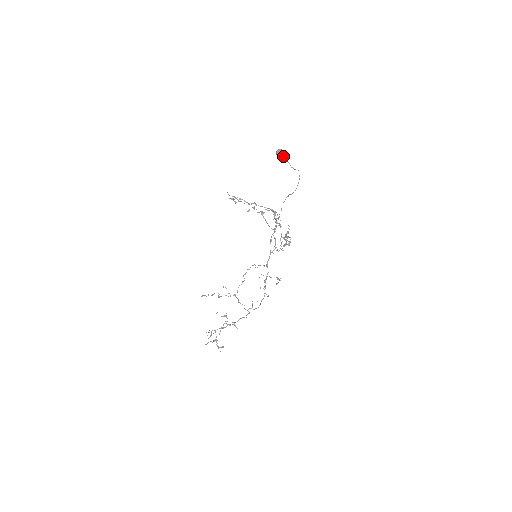
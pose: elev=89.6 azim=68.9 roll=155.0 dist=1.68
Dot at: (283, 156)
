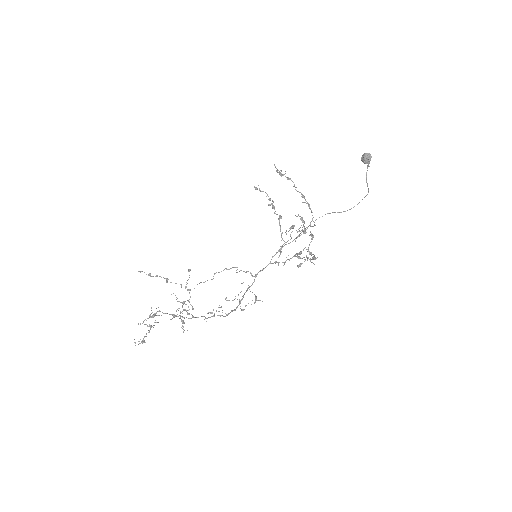
Dot at: (368, 163)
